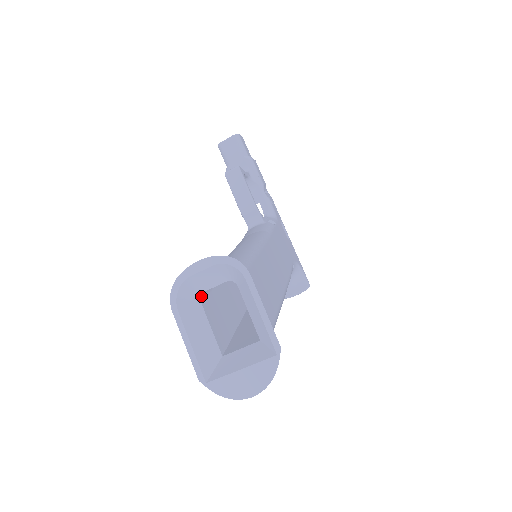
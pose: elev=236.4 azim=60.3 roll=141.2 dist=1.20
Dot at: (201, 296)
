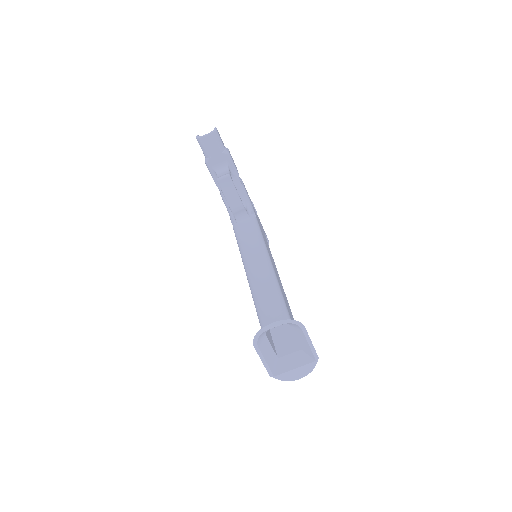
Dot at: occluded
